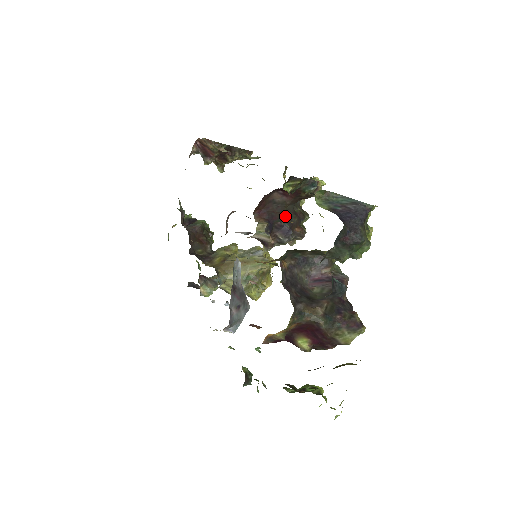
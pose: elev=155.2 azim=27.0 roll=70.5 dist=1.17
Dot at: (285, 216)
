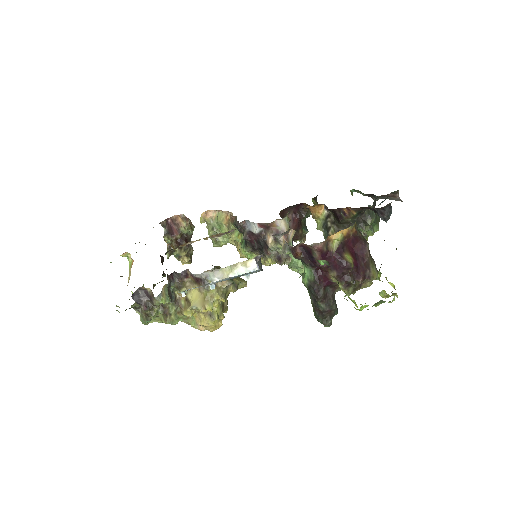
Dot at: occluded
